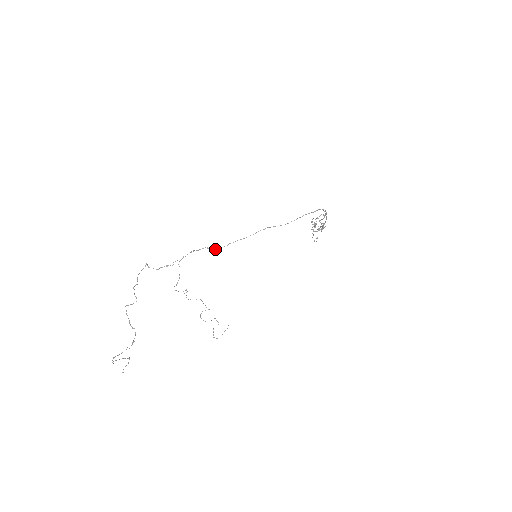
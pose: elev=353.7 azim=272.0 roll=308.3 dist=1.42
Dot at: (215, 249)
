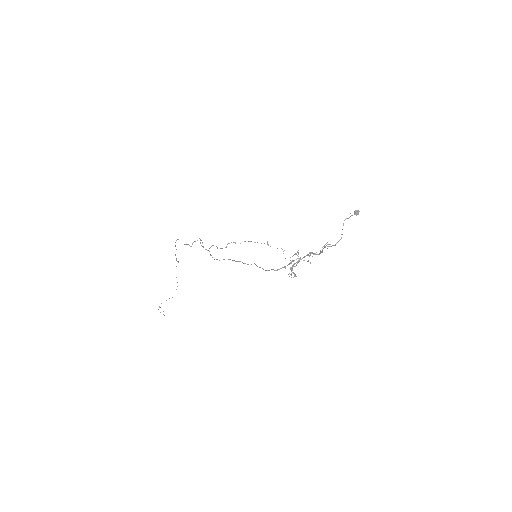
Dot at: occluded
